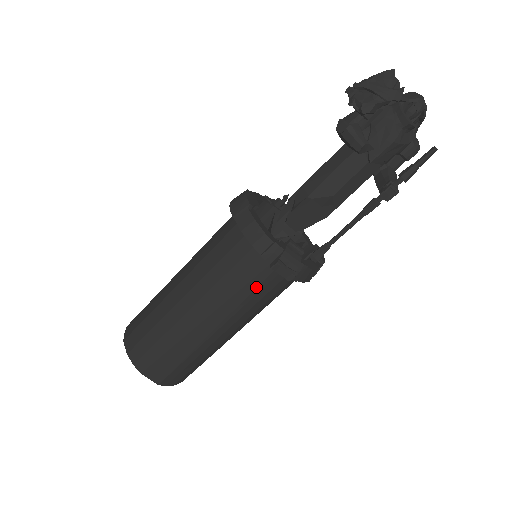
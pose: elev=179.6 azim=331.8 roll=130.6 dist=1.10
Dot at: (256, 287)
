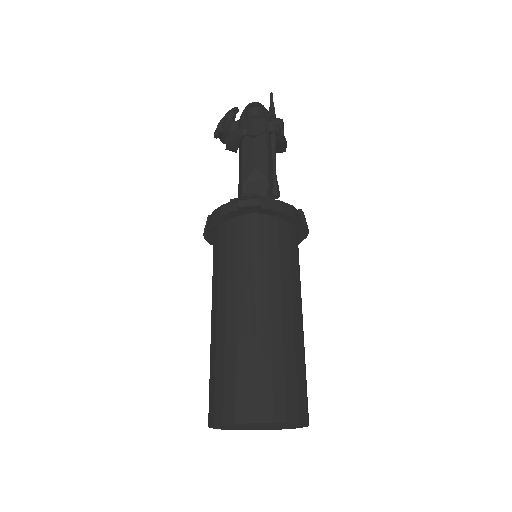
Dot at: (252, 241)
